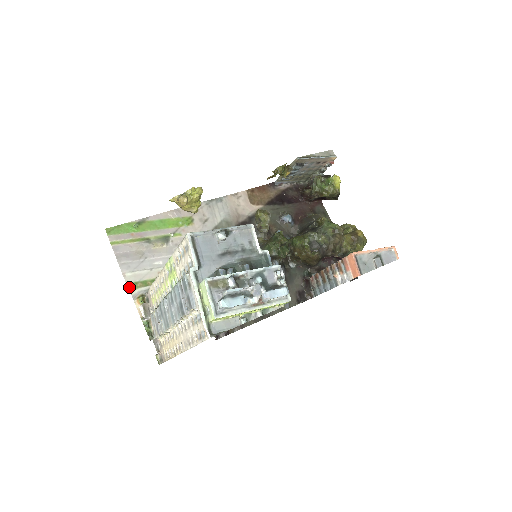
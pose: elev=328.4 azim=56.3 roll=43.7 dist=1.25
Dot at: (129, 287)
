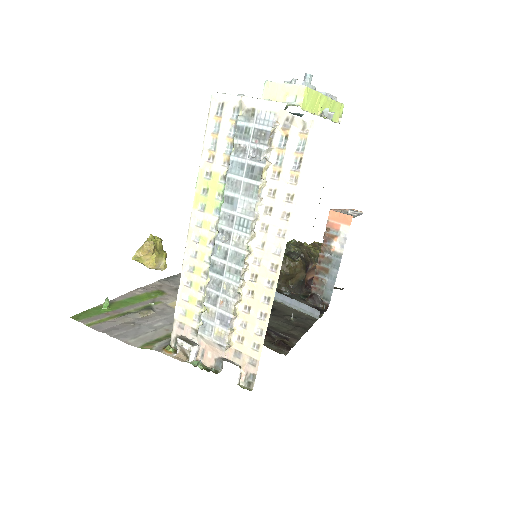
Dot at: (143, 348)
